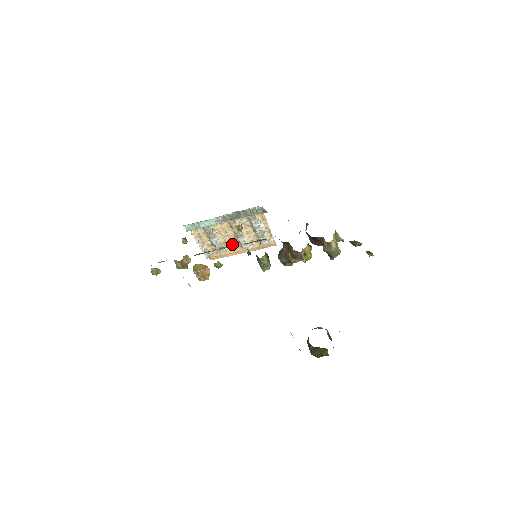
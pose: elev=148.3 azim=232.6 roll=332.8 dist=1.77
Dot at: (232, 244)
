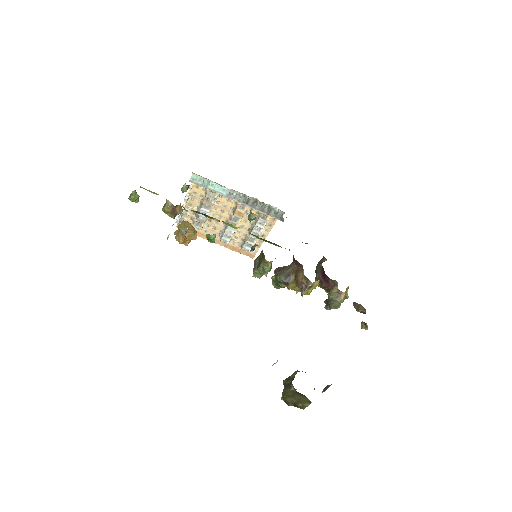
Dot at: (215, 227)
